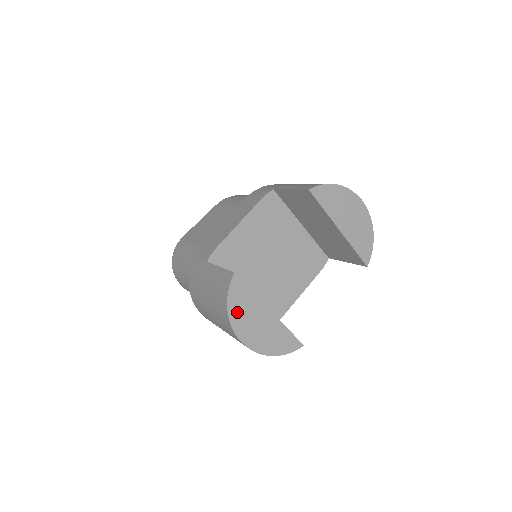
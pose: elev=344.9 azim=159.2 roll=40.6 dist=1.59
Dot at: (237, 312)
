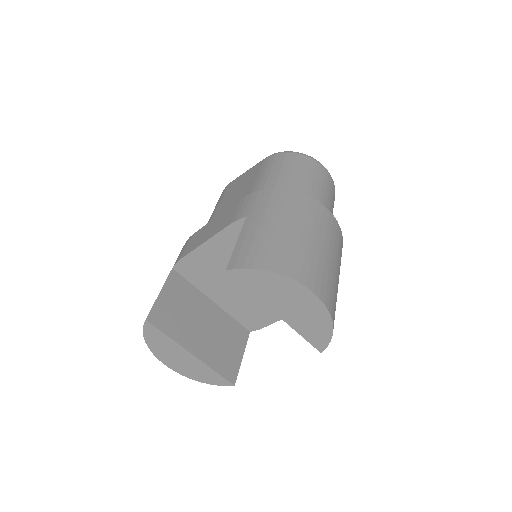
Dot at: (156, 346)
